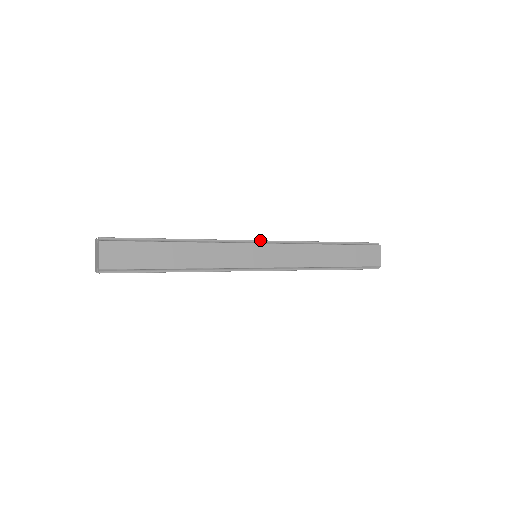
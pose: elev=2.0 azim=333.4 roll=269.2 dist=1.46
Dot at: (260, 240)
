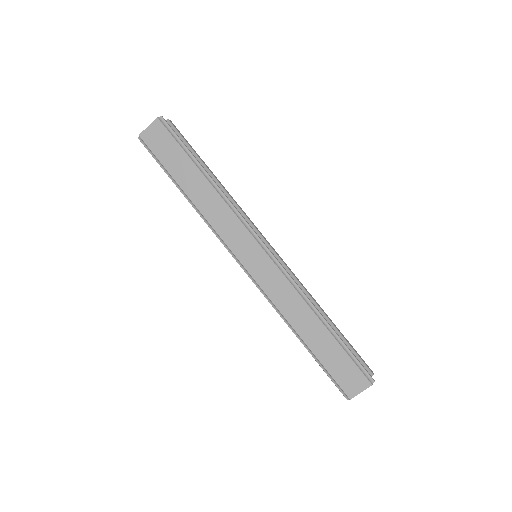
Dot at: occluded
